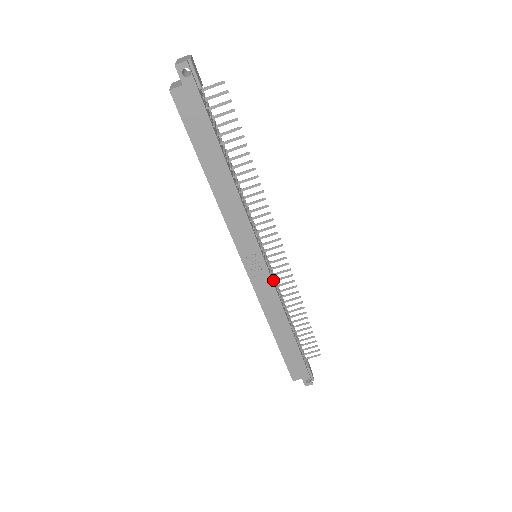
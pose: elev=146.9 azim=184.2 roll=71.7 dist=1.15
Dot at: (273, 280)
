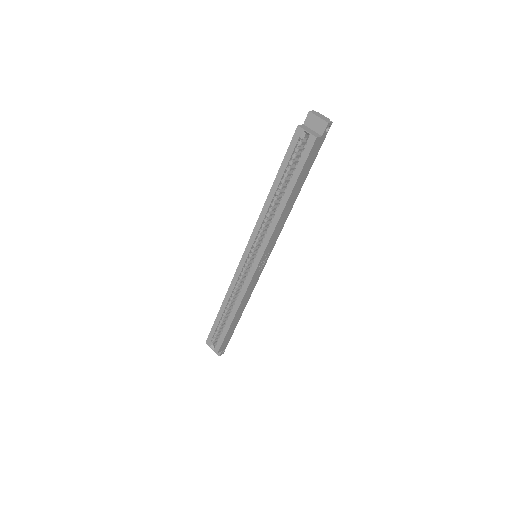
Dot at: occluded
